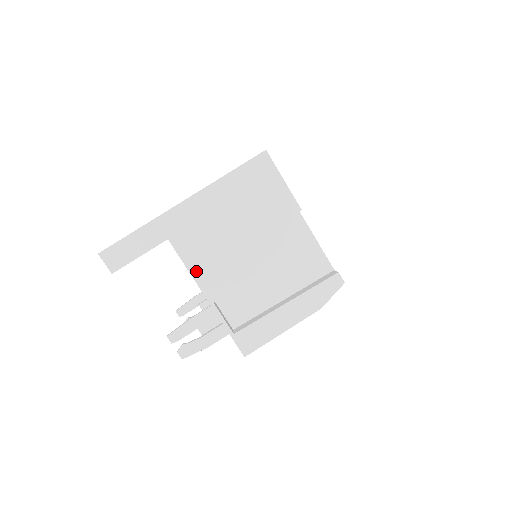
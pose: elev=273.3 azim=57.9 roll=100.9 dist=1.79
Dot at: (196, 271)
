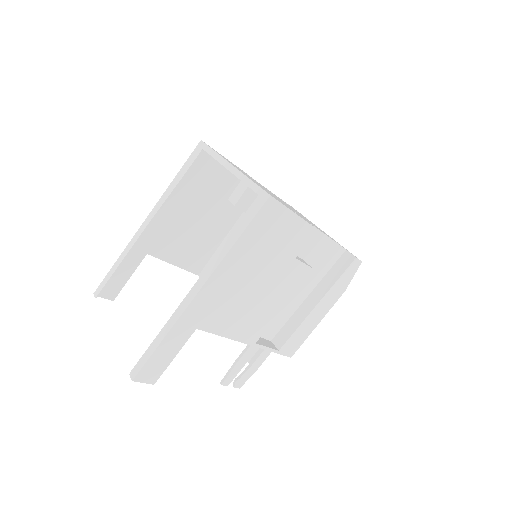
Dot at: (233, 333)
